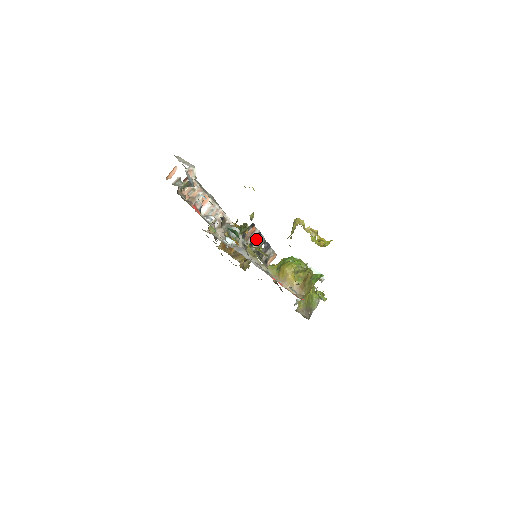
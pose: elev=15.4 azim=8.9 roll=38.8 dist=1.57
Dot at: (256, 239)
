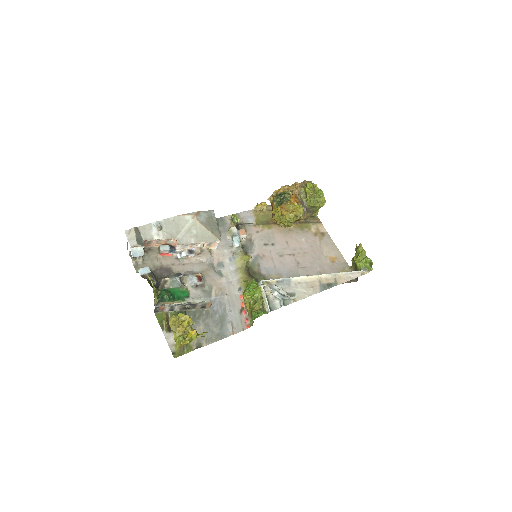
Dot at: (174, 306)
